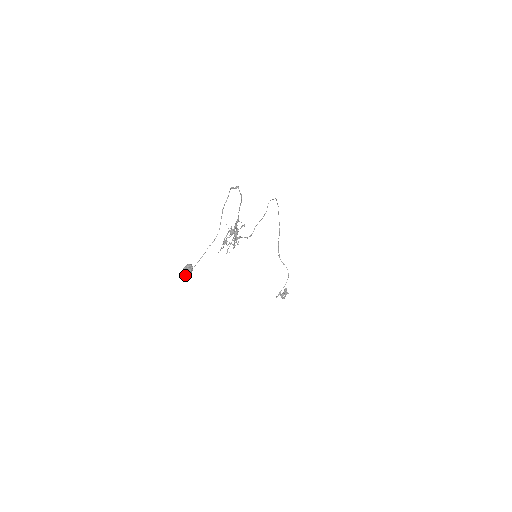
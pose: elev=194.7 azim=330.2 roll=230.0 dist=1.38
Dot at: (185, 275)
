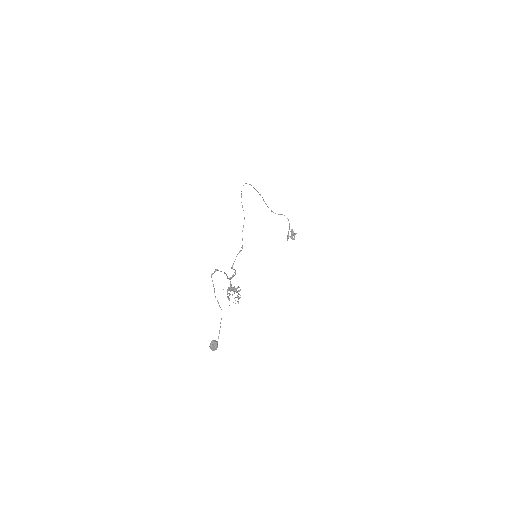
Dot at: occluded
